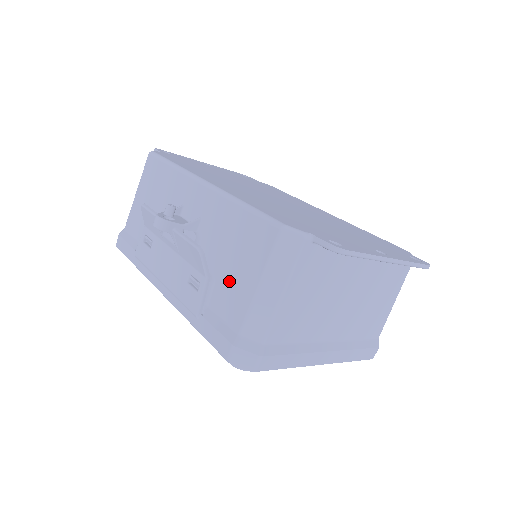
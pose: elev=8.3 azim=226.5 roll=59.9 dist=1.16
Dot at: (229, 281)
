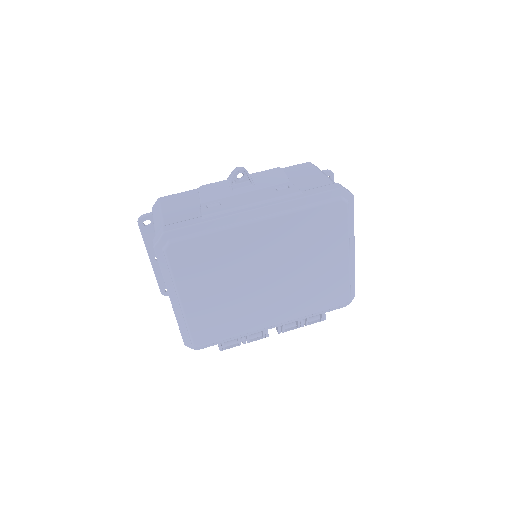
Dot at: (303, 180)
